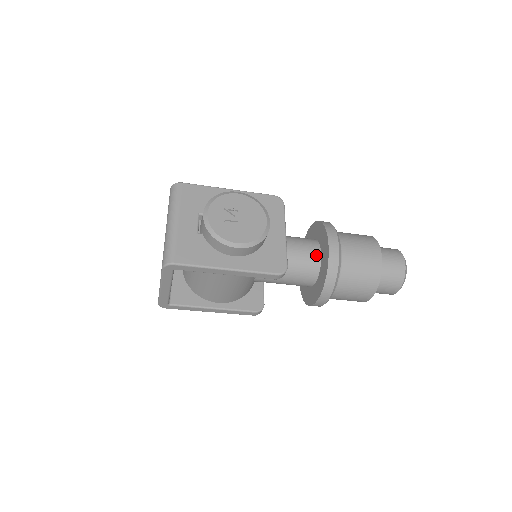
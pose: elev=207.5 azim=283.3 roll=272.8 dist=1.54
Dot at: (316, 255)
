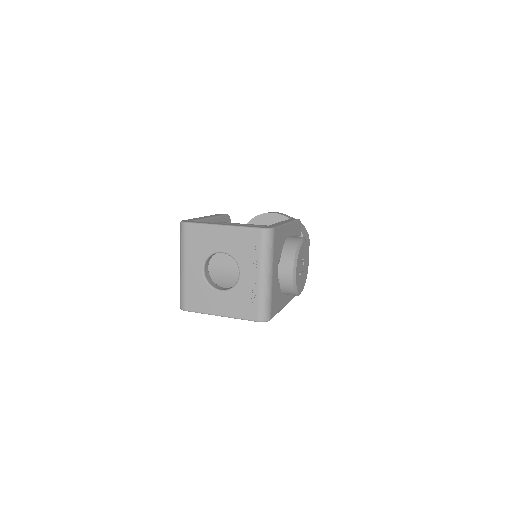
Dot at: occluded
